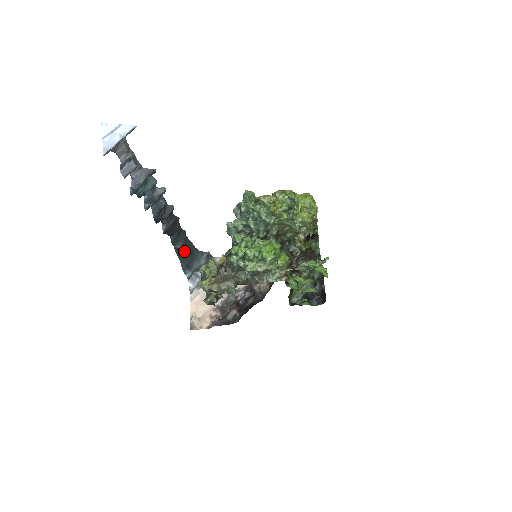
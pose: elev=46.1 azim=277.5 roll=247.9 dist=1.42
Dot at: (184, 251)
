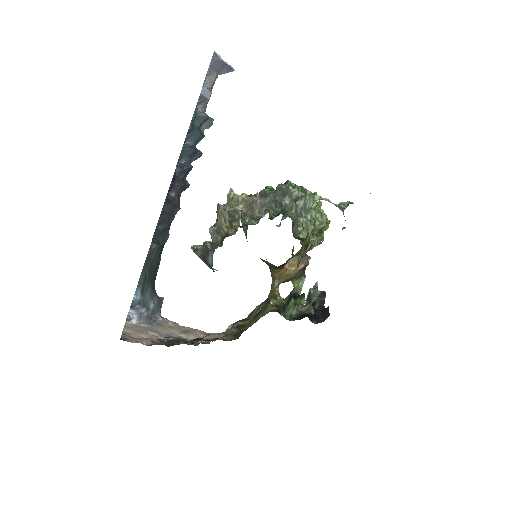
Dot at: (152, 261)
